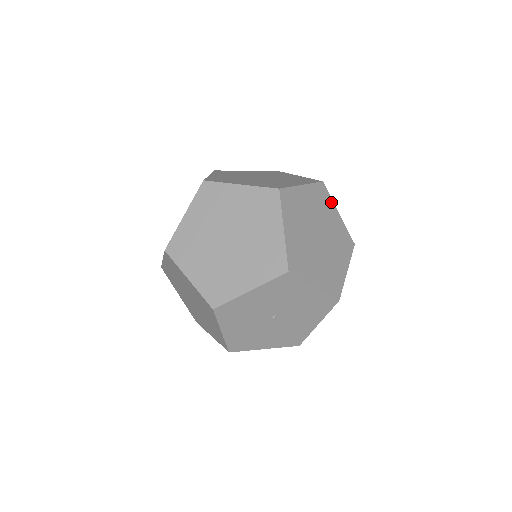
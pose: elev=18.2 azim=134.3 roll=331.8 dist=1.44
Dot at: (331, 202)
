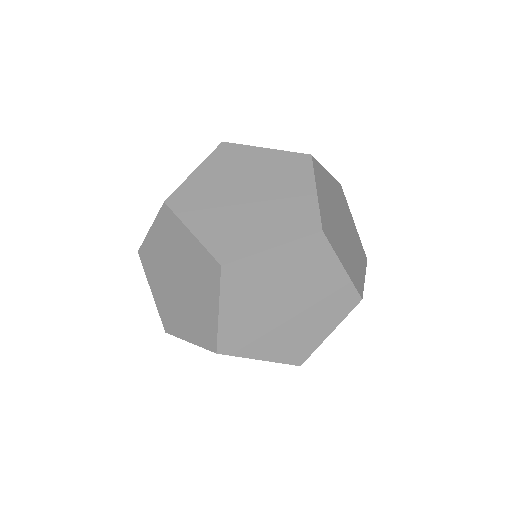
Dot at: (331, 256)
